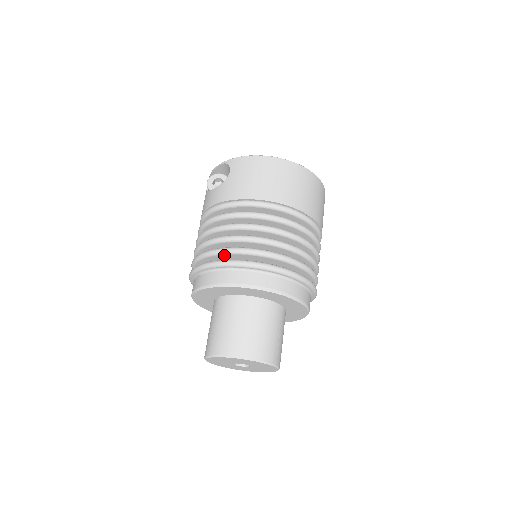
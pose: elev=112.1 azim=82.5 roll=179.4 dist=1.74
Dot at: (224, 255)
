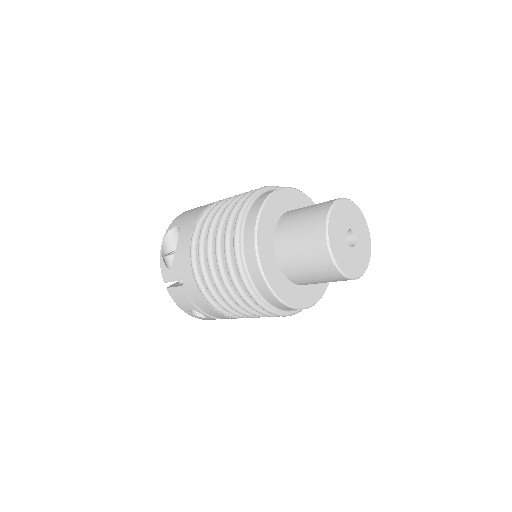
Dot at: (240, 207)
